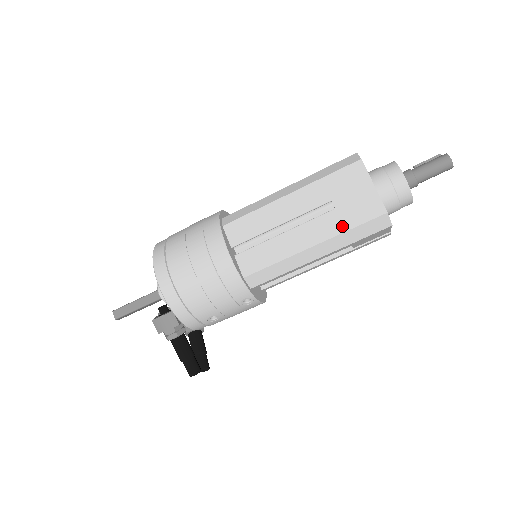
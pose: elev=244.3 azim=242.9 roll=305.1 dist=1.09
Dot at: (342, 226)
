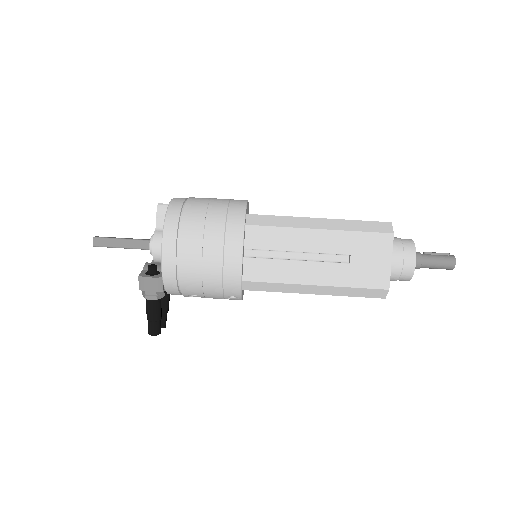
Dot at: (348, 281)
